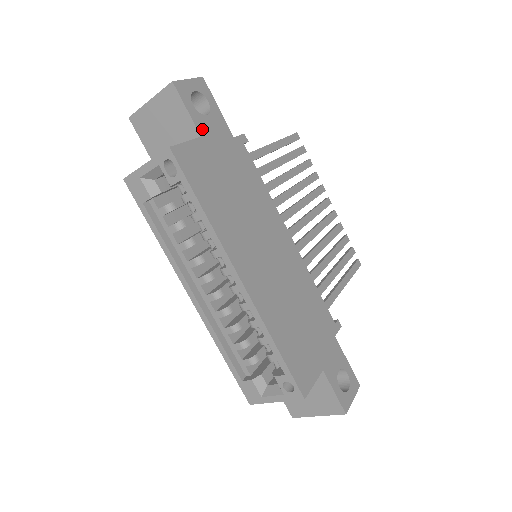
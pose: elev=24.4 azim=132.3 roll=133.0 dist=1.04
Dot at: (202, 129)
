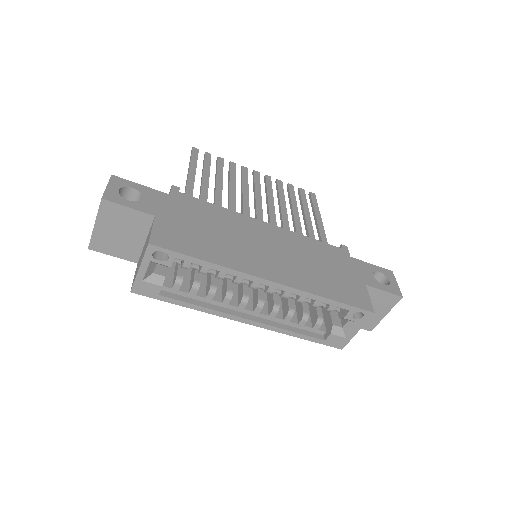
Dot at: (150, 210)
